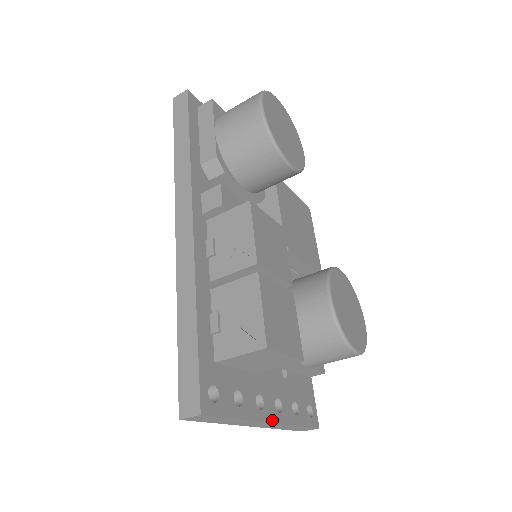
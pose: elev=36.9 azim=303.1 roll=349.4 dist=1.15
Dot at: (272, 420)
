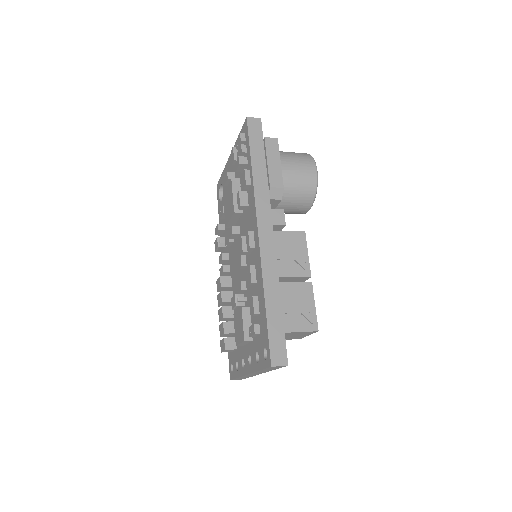
Dot at: occluded
